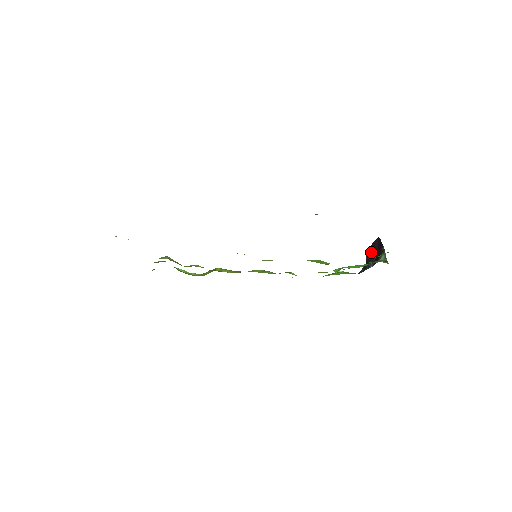
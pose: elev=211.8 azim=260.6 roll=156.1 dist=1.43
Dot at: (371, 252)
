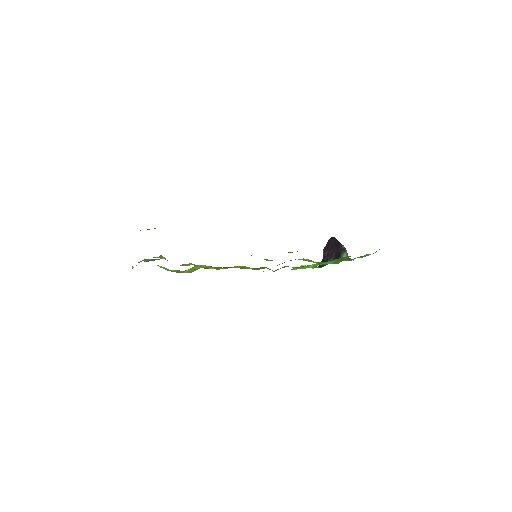
Dot at: (329, 249)
